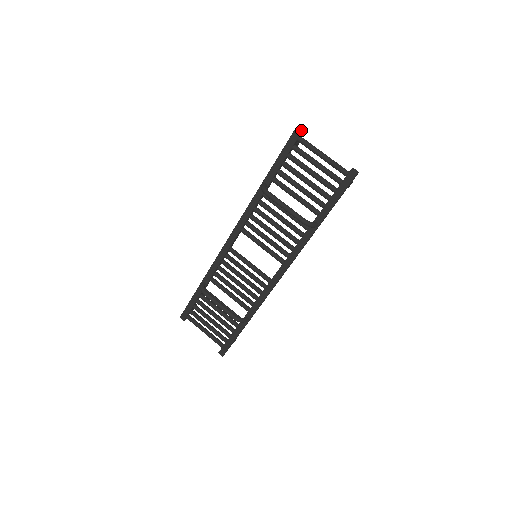
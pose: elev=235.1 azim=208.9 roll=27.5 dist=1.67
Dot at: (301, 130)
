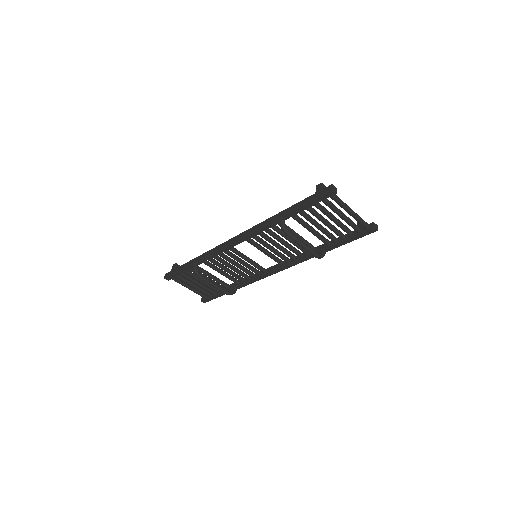
Dot at: (336, 188)
